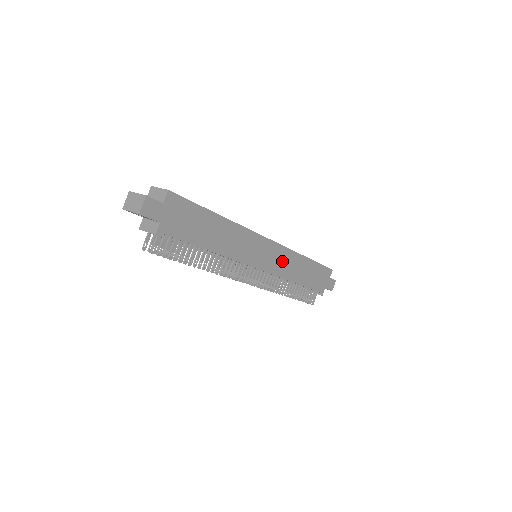
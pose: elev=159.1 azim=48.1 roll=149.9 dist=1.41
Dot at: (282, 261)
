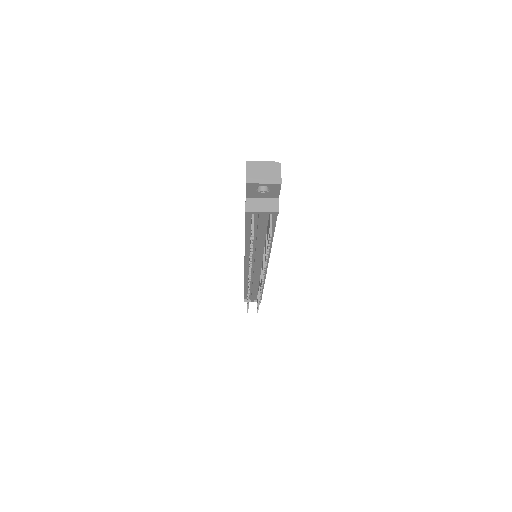
Dot at: occluded
